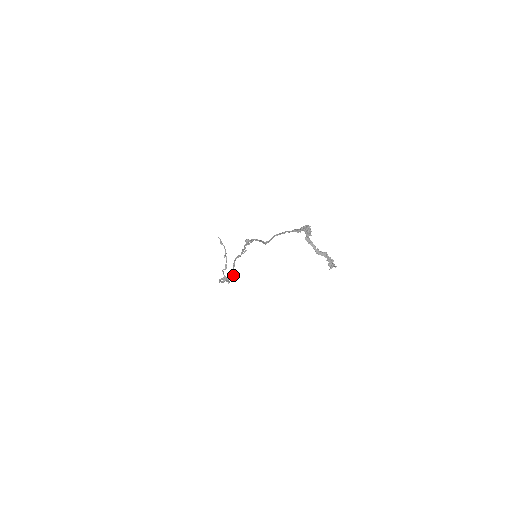
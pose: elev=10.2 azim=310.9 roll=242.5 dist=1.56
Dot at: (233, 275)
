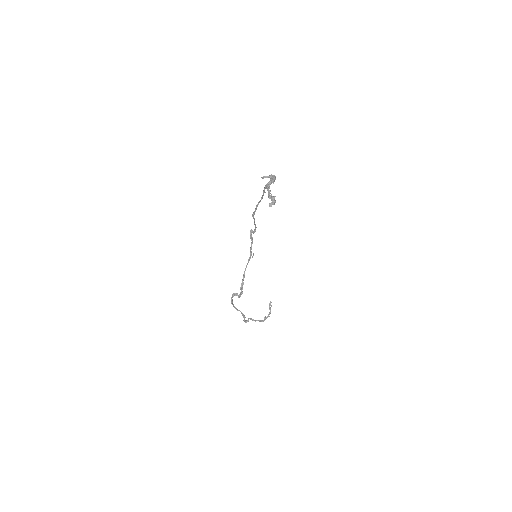
Dot at: (241, 290)
